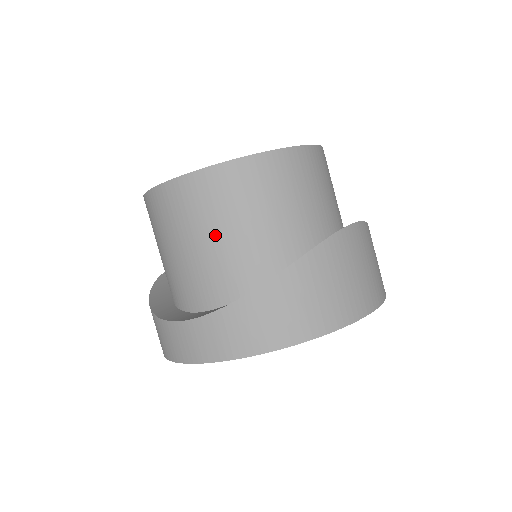
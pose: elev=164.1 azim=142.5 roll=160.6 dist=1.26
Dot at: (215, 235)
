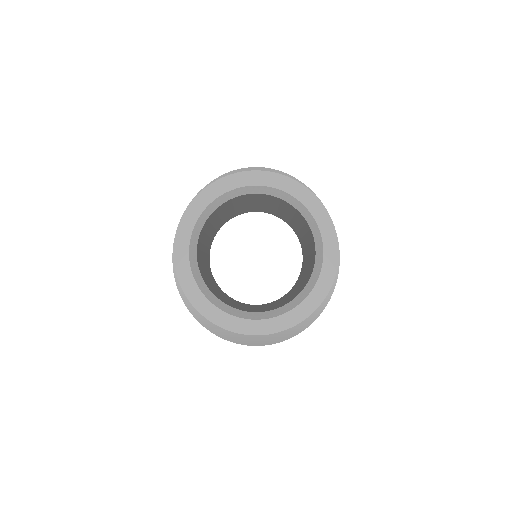
Dot at: occluded
